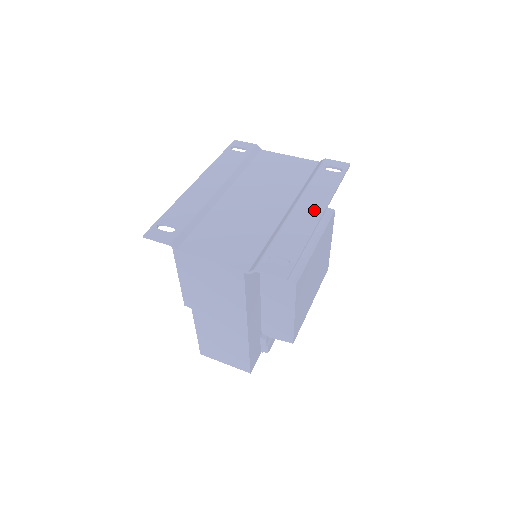
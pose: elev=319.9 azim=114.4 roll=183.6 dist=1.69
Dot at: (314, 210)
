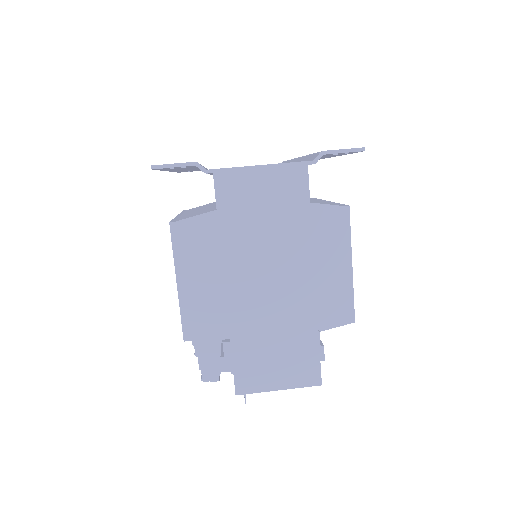
Dot at: occluded
